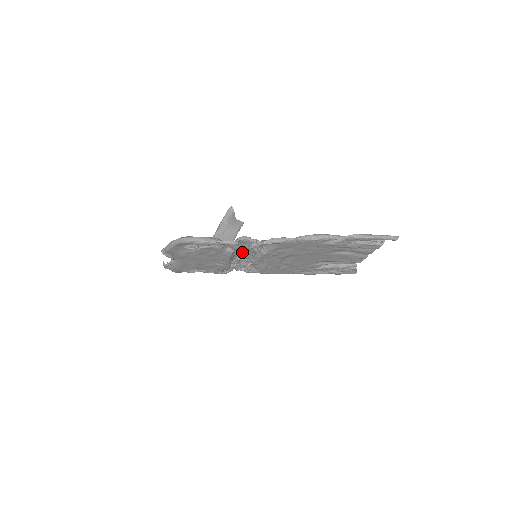
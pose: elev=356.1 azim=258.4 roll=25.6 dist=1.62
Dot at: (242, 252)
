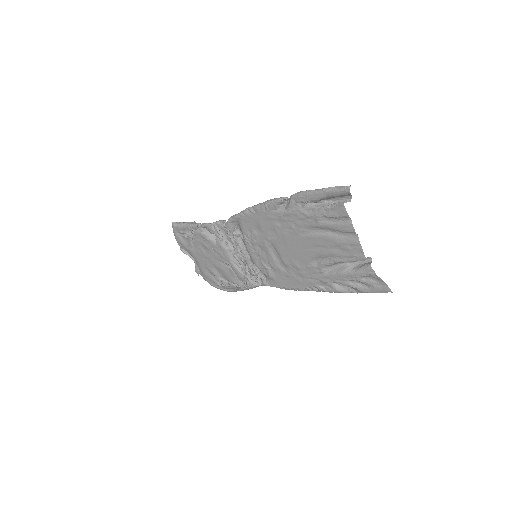
Dot at: (233, 245)
